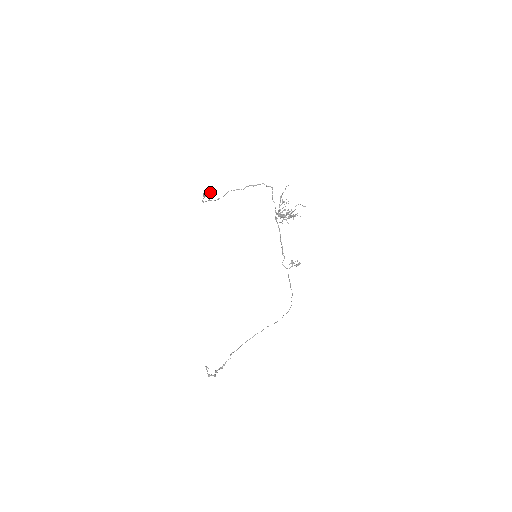
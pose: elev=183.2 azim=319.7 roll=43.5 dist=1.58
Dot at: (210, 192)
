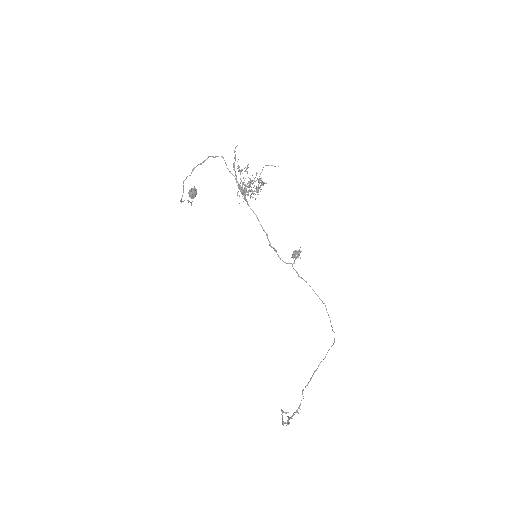
Dot at: (193, 190)
